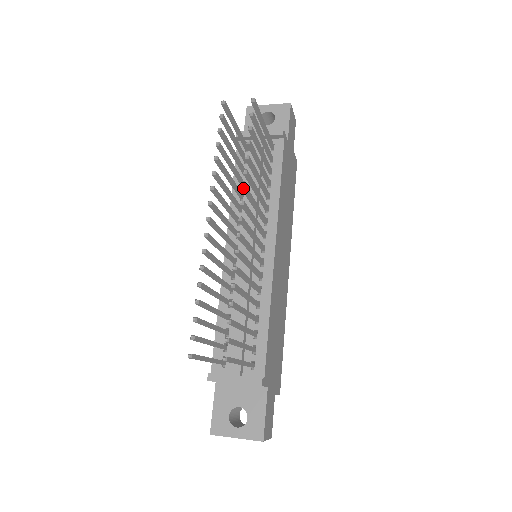
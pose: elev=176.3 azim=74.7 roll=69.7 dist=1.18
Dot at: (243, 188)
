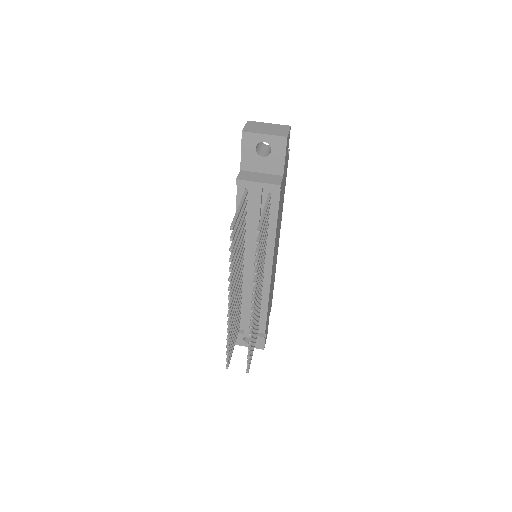
Dot at: (253, 294)
